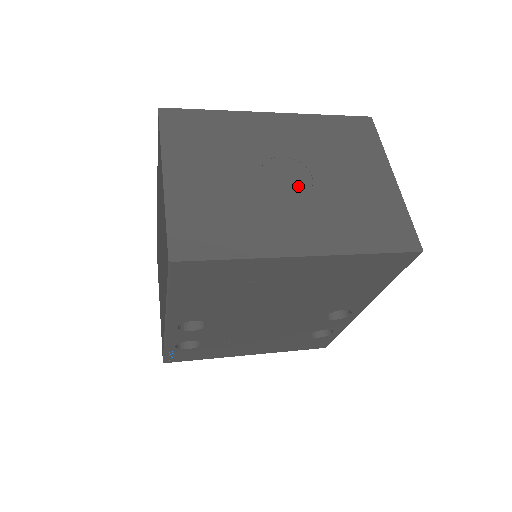
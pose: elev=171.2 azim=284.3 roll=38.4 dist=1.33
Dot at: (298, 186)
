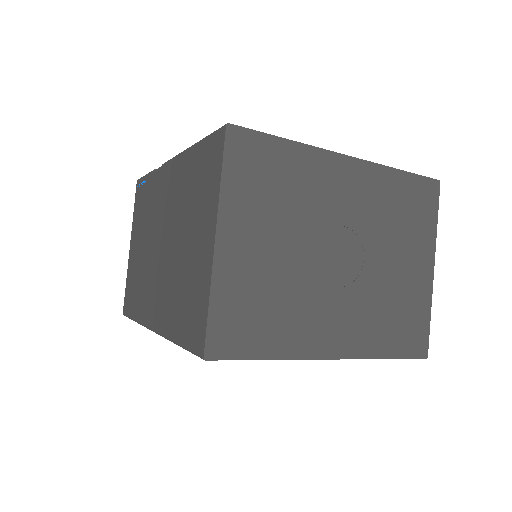
Dot at: (348, 269)
